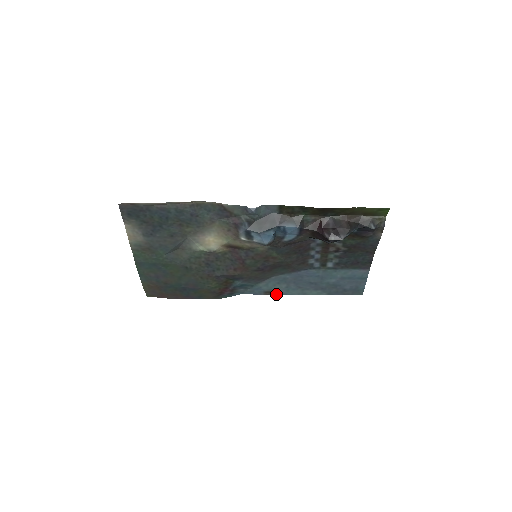
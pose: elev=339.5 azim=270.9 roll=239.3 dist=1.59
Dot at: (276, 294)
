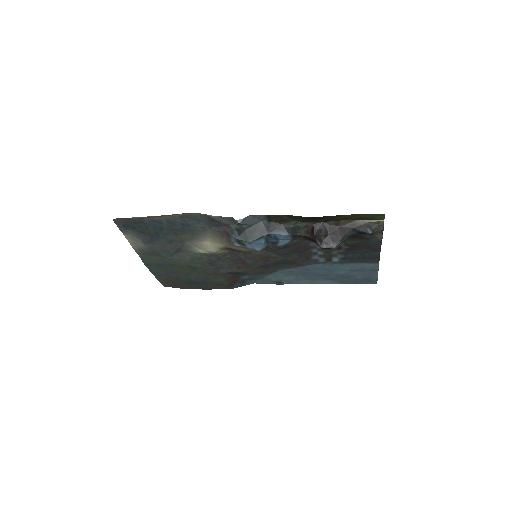
Dot at: (287, 283)
